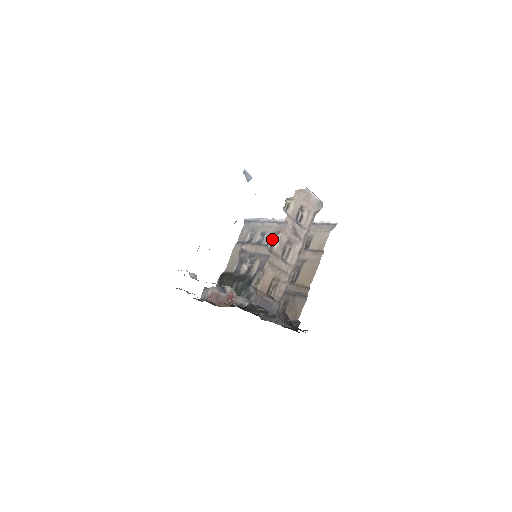
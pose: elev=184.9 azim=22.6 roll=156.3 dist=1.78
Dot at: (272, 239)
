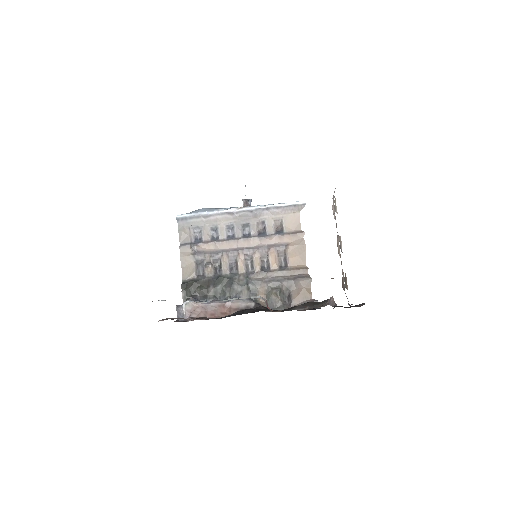
Dot at: (339, 241)
